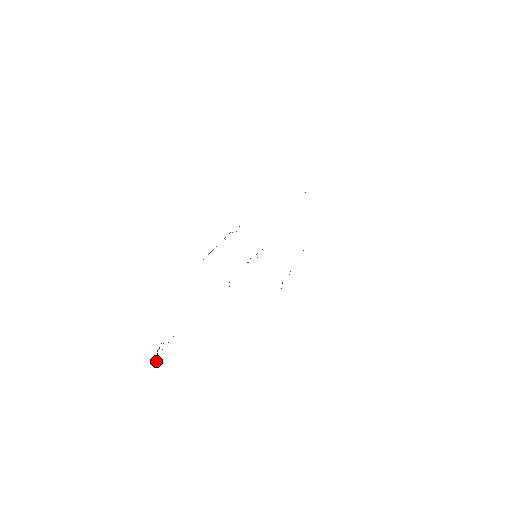
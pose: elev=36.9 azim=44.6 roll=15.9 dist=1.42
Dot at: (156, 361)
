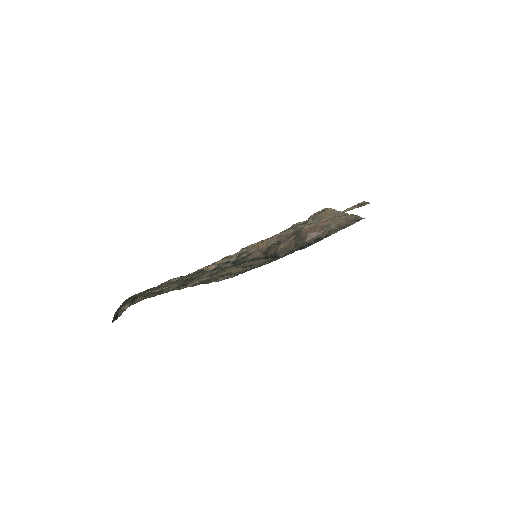
Dot at: (113, 319)
